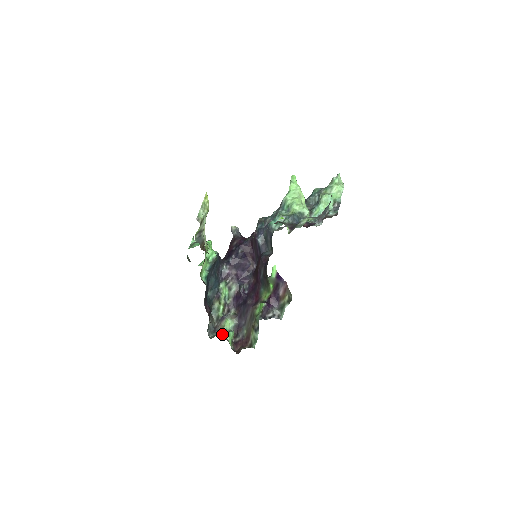
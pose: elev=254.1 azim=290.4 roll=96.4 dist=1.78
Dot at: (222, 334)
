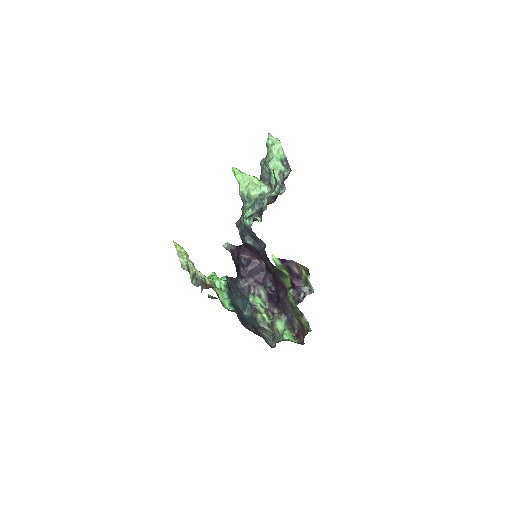
Dot at: (281, 337)
